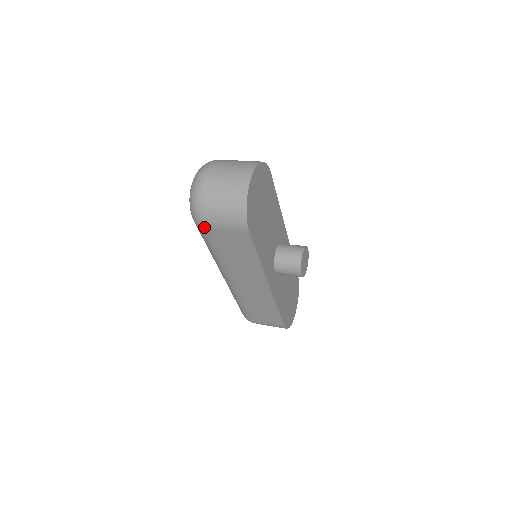
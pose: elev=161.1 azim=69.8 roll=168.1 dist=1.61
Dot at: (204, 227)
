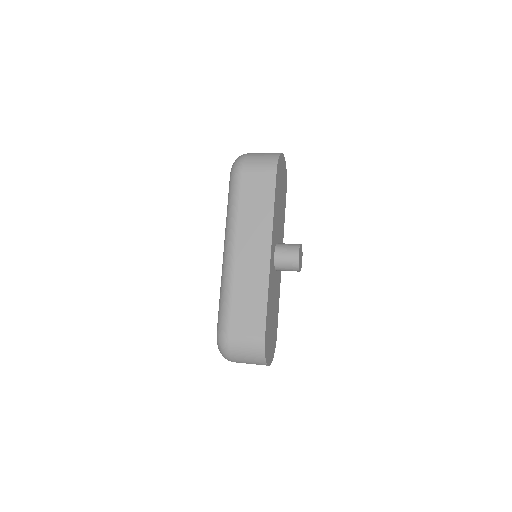
Dot at: (241, 171)
